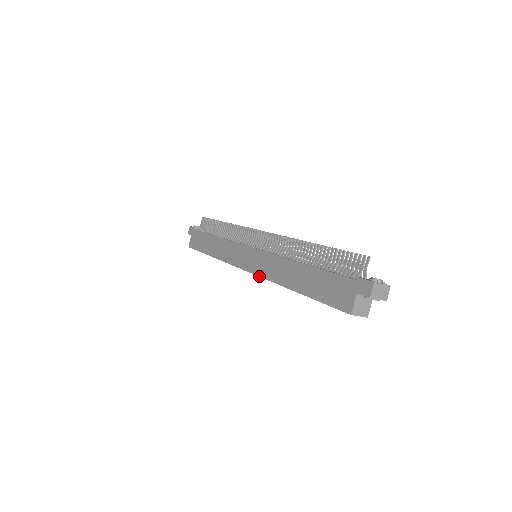
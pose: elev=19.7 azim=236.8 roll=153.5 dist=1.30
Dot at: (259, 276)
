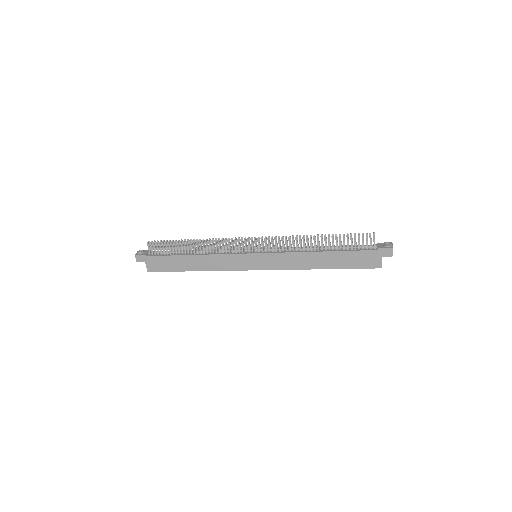
Dot at: occluded
